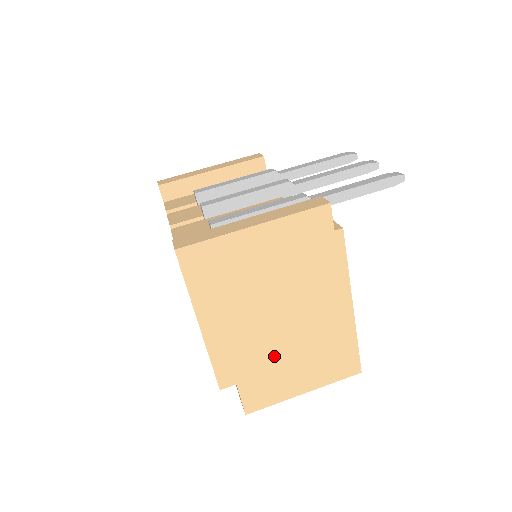
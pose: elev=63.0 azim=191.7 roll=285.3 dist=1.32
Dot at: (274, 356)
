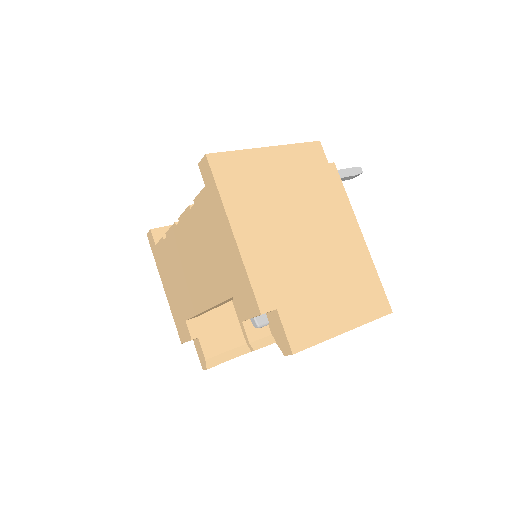
Dot at: (307, 279)
